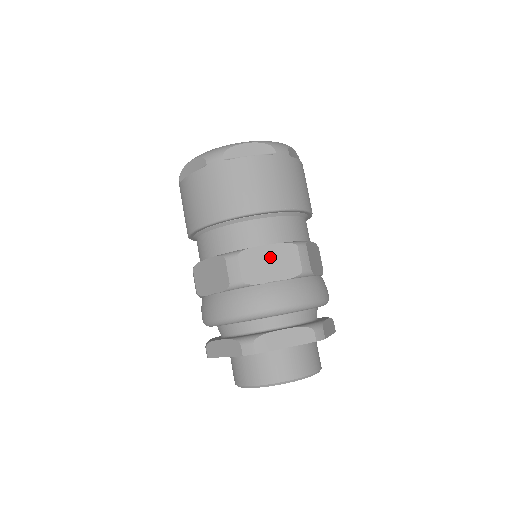
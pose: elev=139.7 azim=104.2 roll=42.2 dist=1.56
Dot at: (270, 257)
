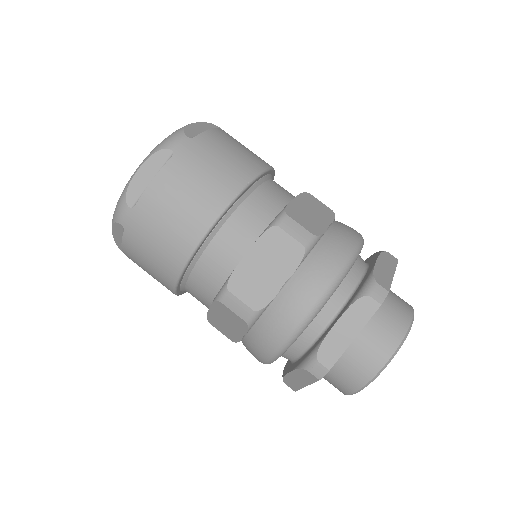
Dot at: (260, 262)
